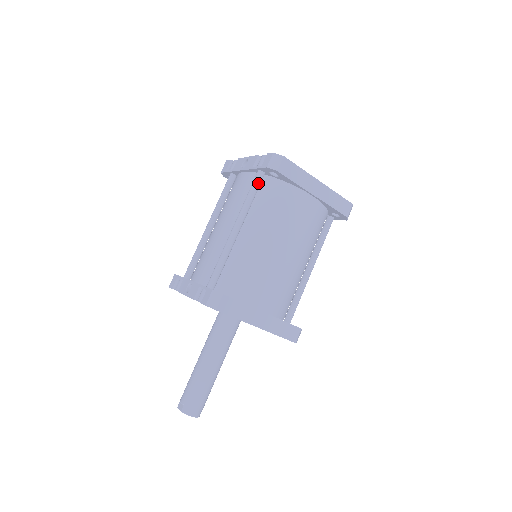
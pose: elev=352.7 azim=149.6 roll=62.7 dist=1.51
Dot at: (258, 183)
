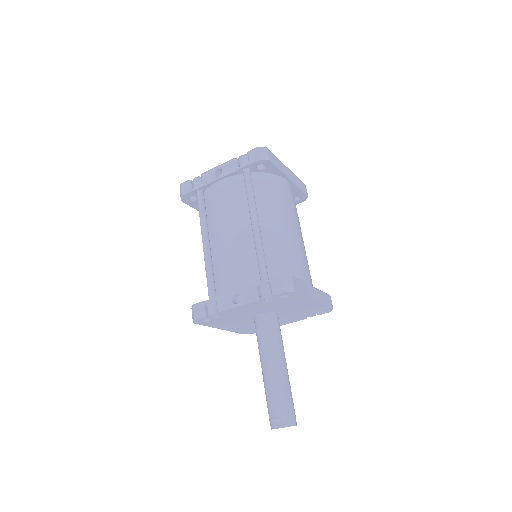
Dot at: (251, 179)
